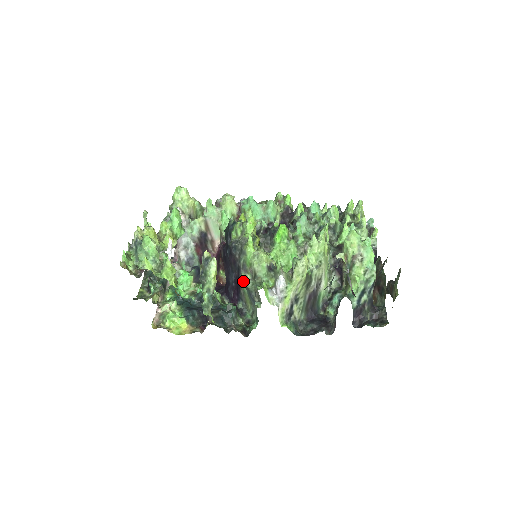
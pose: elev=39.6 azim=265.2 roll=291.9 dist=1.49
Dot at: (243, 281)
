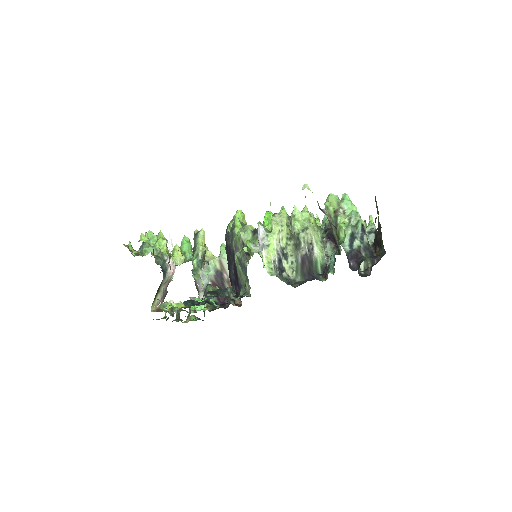
Dot at: (236, 259)
